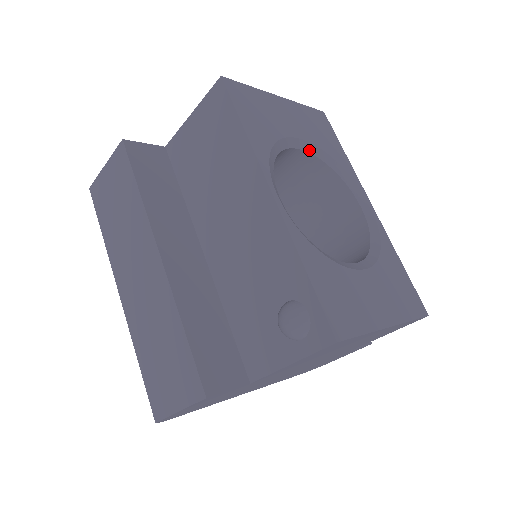
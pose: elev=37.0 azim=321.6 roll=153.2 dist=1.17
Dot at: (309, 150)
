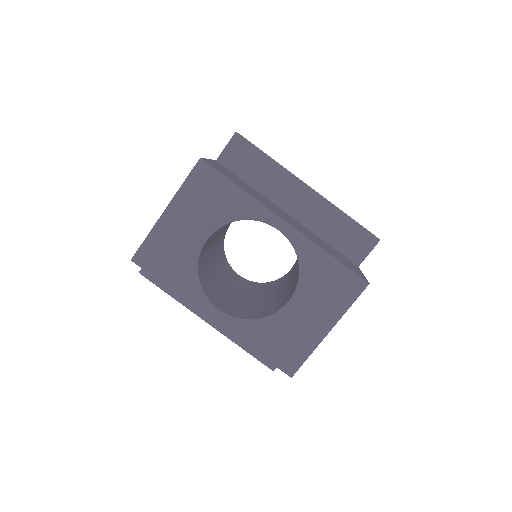
Dot at: (213, 231)
